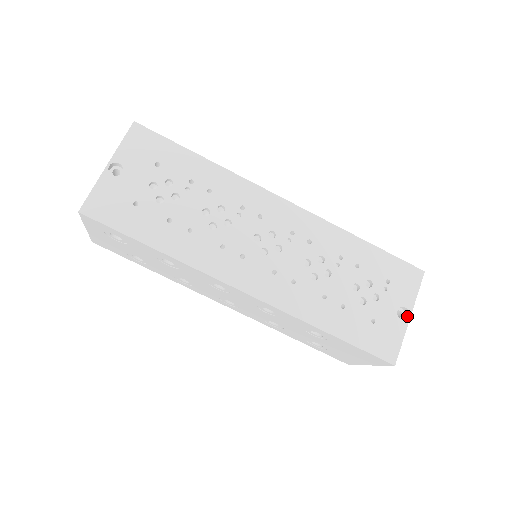
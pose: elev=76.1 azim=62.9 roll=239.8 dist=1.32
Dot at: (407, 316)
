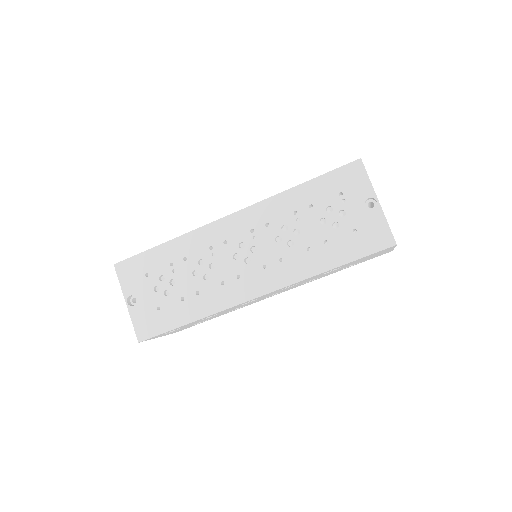
Dot at: (376, 202)
